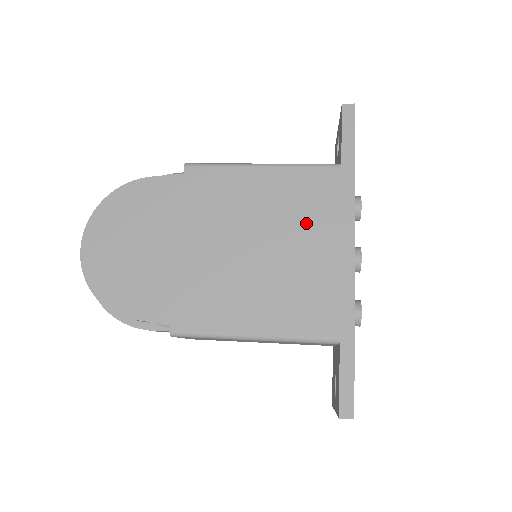
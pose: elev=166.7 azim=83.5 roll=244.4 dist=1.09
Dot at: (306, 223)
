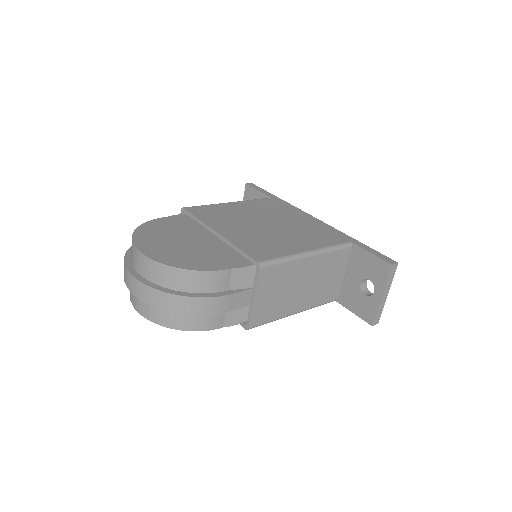
Dot at: (279, 214)
